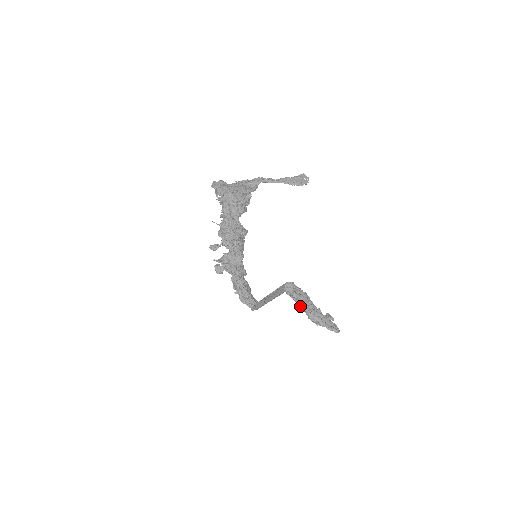
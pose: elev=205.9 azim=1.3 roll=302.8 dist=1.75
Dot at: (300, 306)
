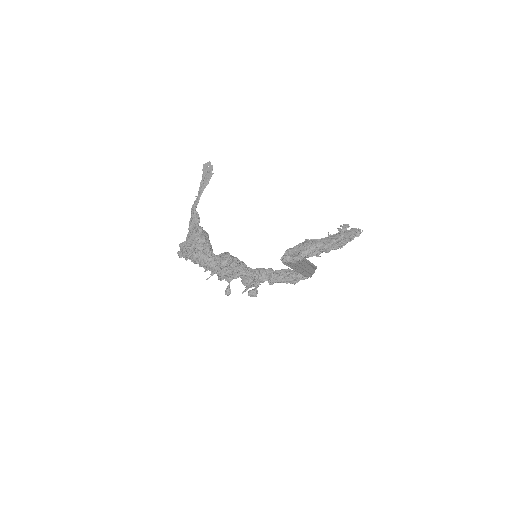
Dot at: occluded
